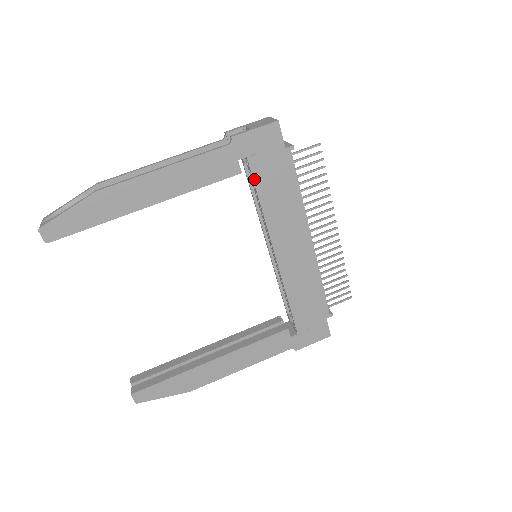
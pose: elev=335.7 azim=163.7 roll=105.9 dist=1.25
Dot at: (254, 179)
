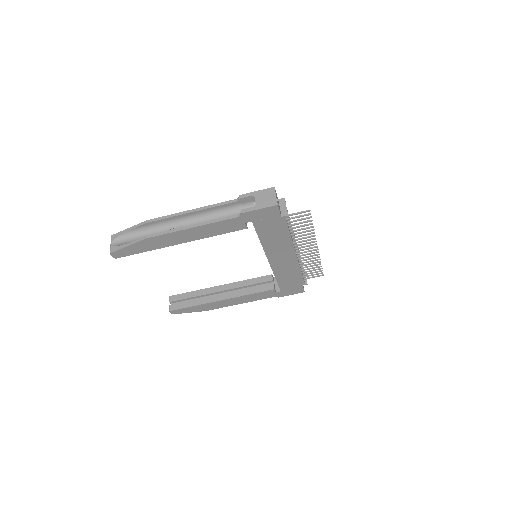
Dot at: (256, 231)
